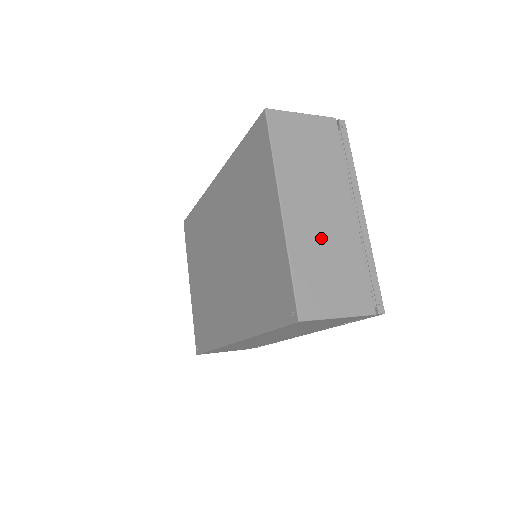
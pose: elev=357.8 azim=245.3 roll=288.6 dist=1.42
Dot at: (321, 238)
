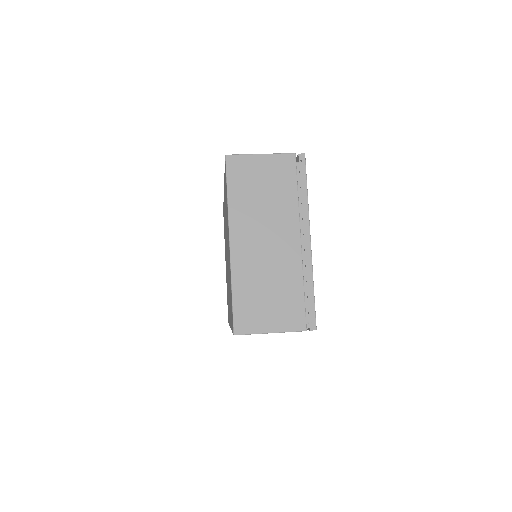
Dot at: (263, 267)
